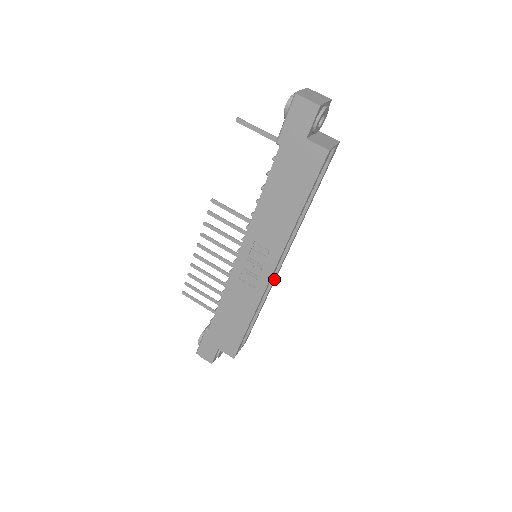
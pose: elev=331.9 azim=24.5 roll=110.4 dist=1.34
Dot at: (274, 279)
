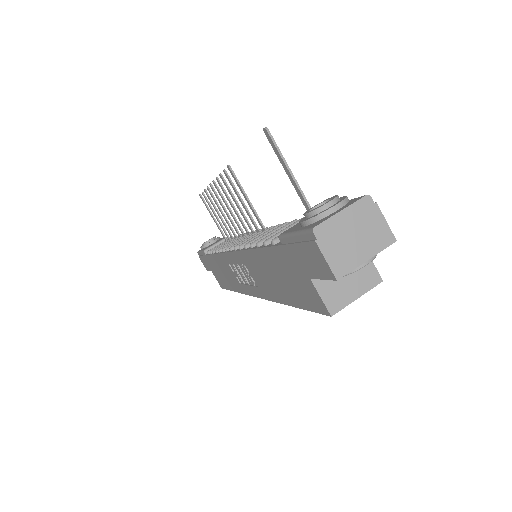
Dot at: occluded
